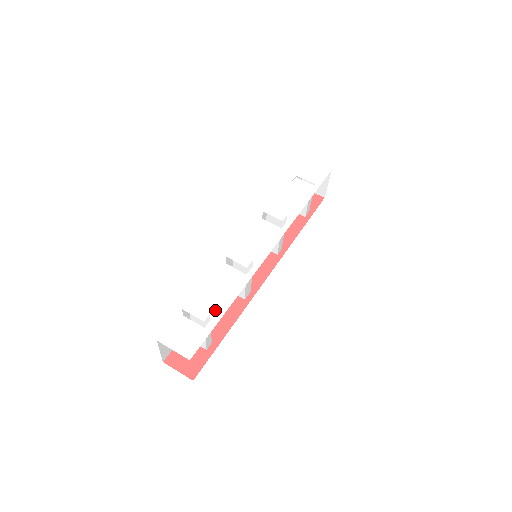
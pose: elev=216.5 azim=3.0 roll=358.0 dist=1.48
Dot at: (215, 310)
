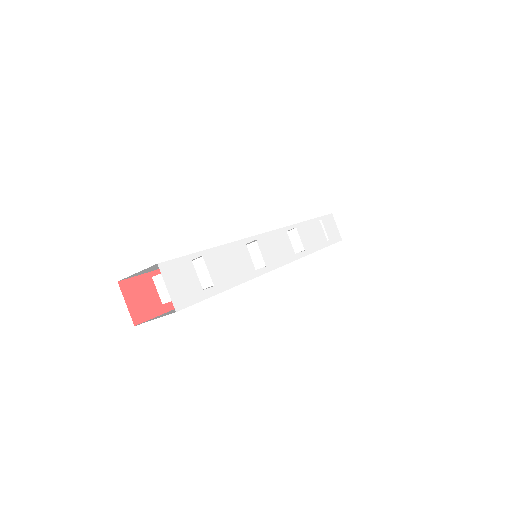
Dot at: occluded
